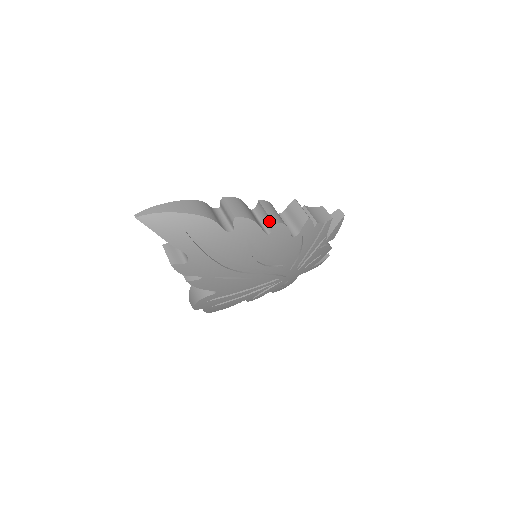
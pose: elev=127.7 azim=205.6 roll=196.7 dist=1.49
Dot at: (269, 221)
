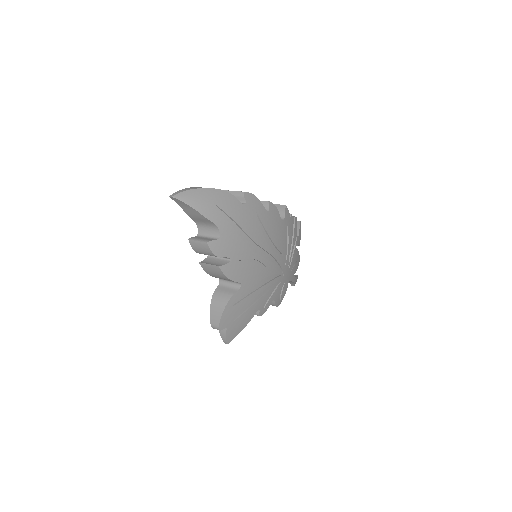
Dot at: (263, 204)
